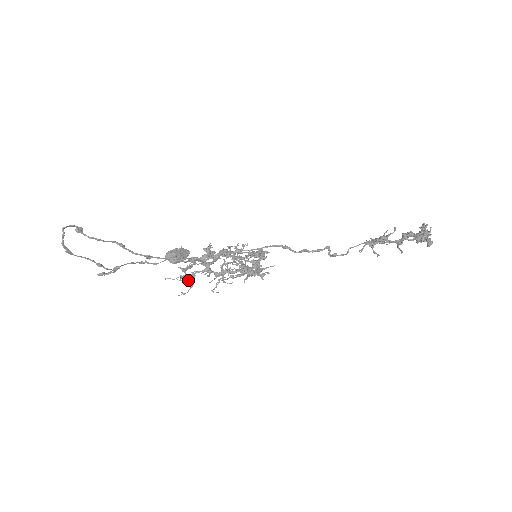
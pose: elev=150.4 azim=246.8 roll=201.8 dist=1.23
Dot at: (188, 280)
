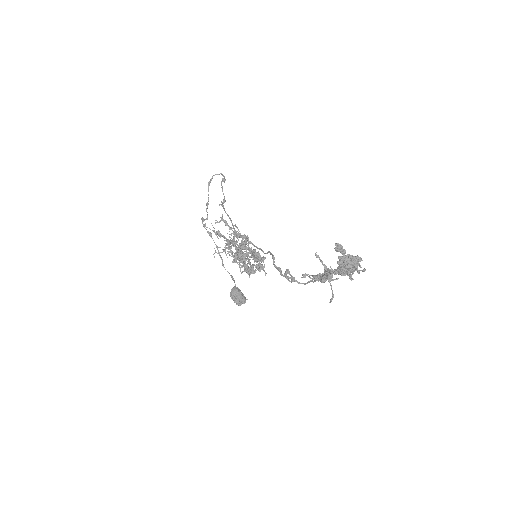
Dot at: (216, 232)
